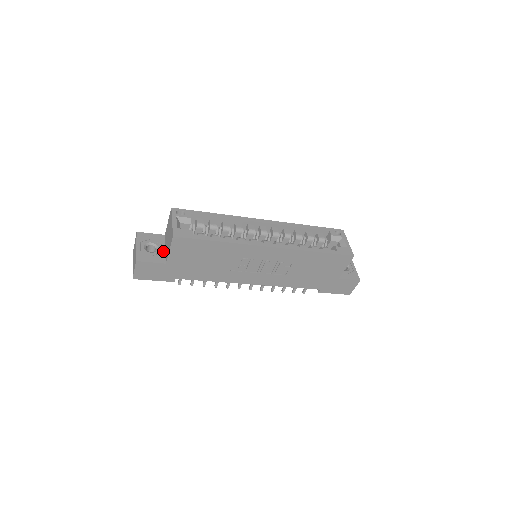
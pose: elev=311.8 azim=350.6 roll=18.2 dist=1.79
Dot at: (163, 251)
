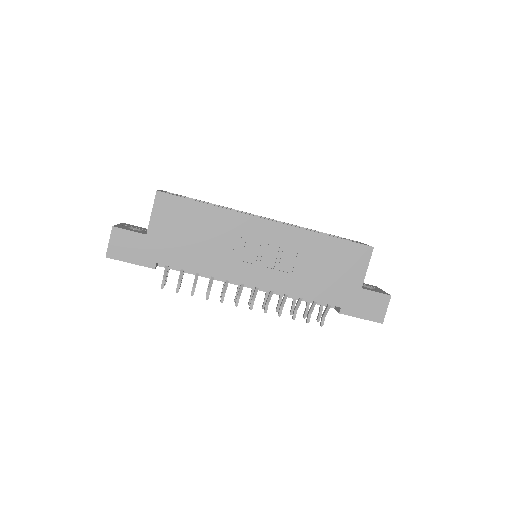
Dot at: occluded
